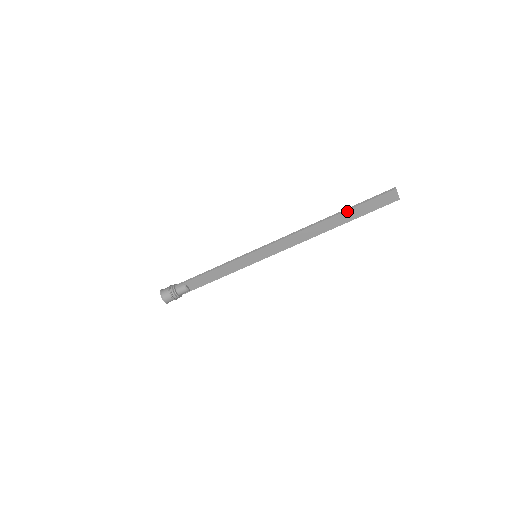
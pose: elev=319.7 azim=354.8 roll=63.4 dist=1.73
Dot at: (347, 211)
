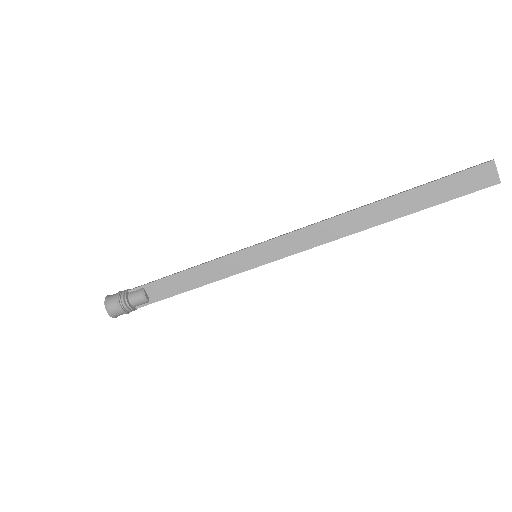
Dot at: (408, 192)
